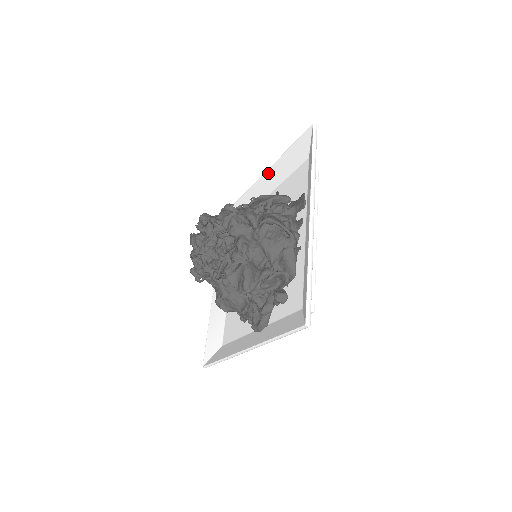
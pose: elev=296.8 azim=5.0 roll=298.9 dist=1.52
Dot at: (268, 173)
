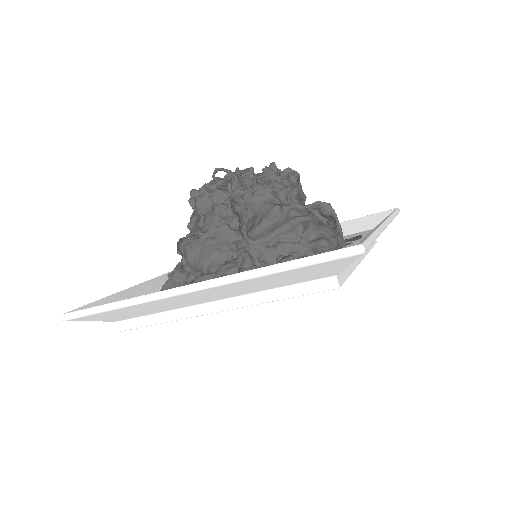
Dot at: occluded
